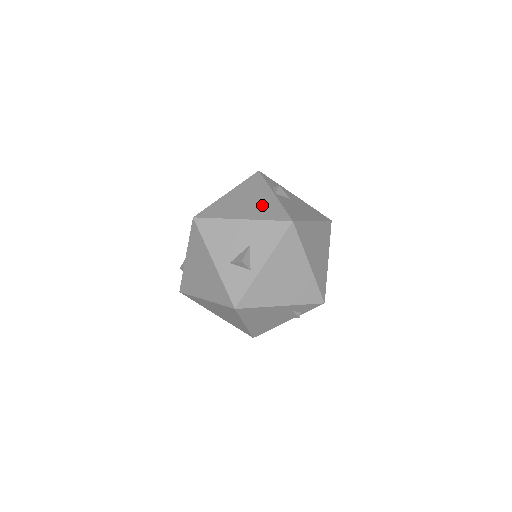
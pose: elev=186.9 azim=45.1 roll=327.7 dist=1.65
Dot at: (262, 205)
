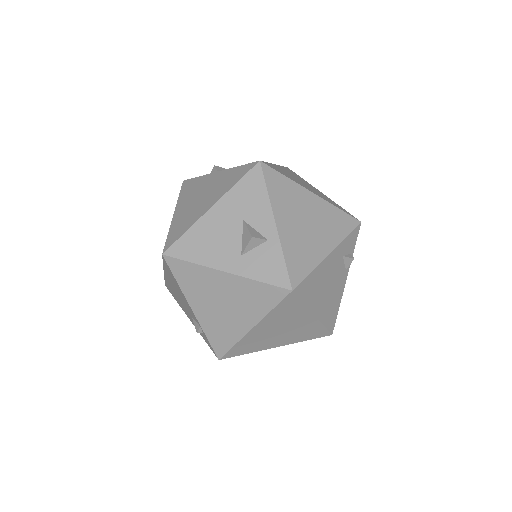
Dot at: (217, 185)
